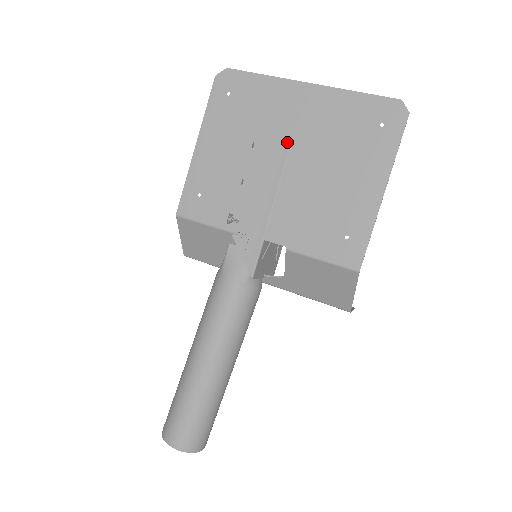
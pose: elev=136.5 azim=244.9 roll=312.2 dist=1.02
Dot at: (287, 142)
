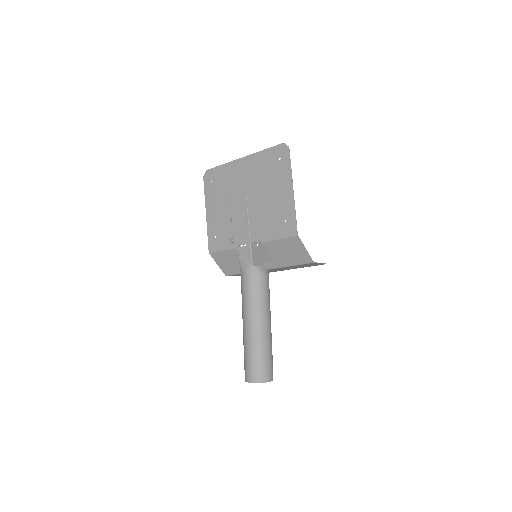
Dot at: (243, 190)
